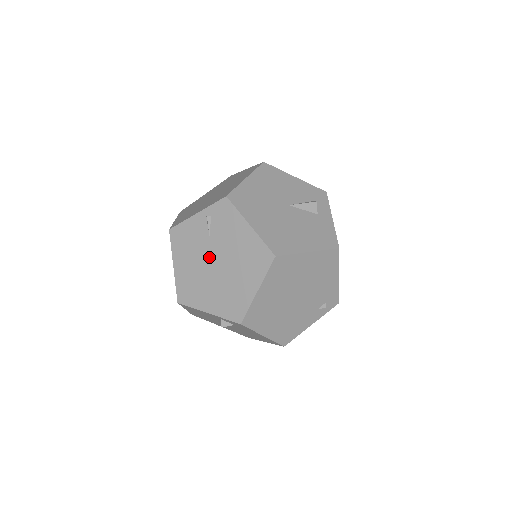
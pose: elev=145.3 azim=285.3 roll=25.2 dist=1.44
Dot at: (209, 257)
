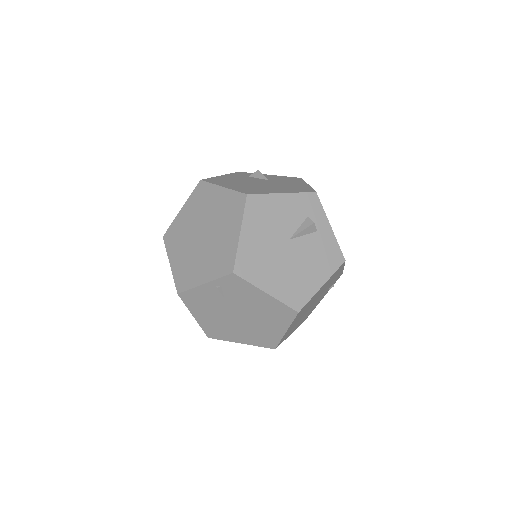
Dot at: (229, 312)
